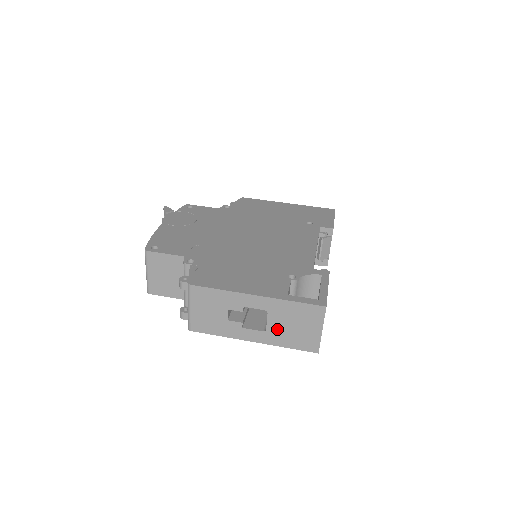
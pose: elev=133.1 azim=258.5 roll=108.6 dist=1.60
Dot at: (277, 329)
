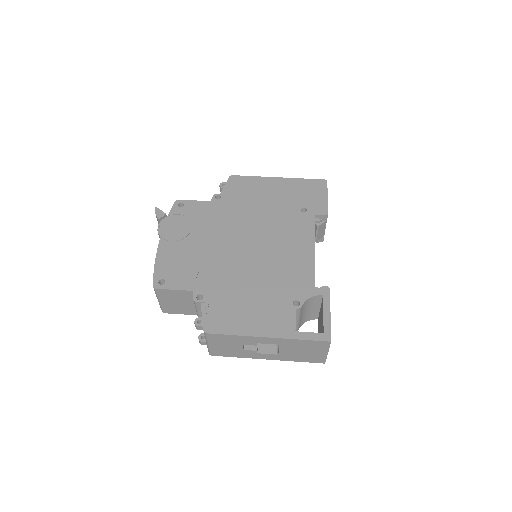
Dot at: (288, 353)
